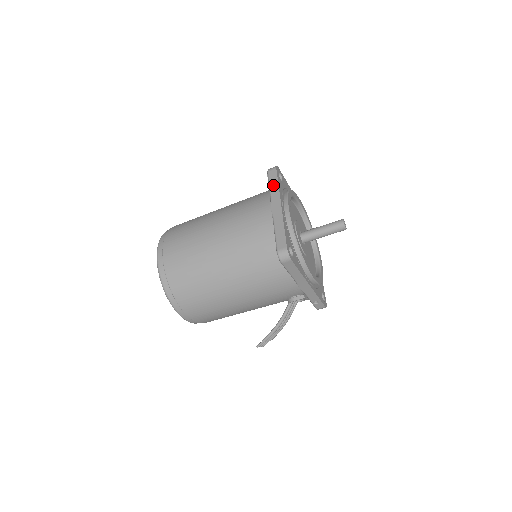
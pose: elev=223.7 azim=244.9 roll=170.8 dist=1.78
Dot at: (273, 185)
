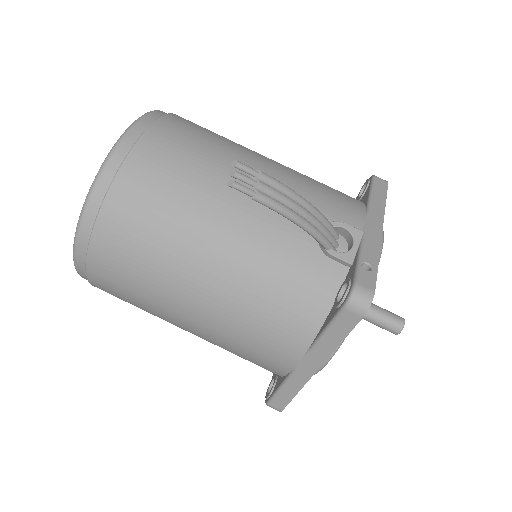
Dot at: occluded
